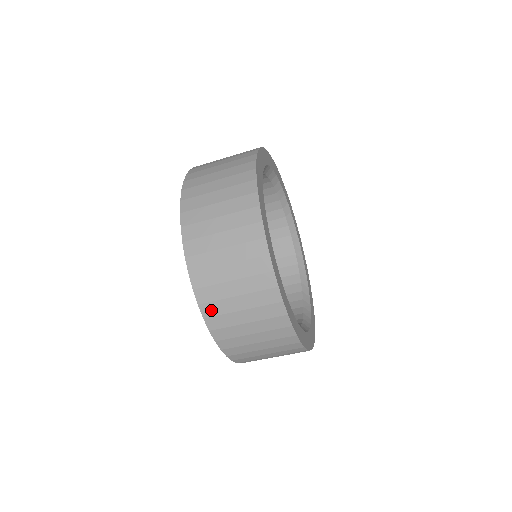
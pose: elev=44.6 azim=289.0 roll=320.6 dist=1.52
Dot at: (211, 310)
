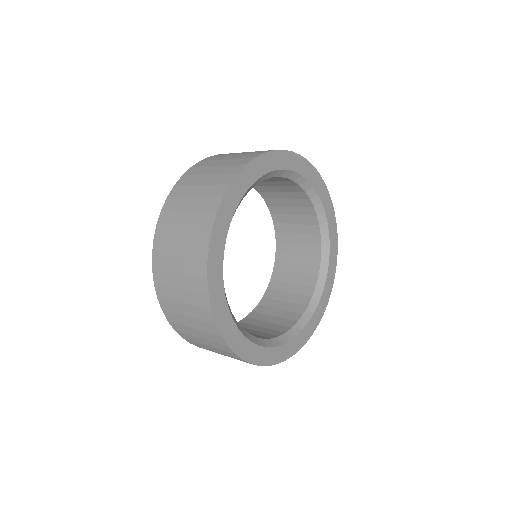
Dot at: (162, 293)
